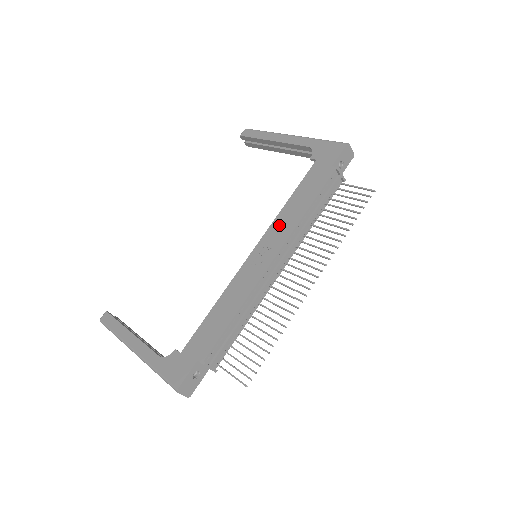
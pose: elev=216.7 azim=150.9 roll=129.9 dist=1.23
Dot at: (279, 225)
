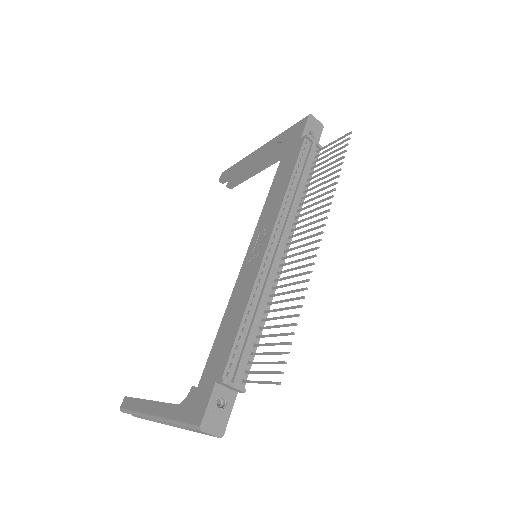
Dot at: (267, 212)
